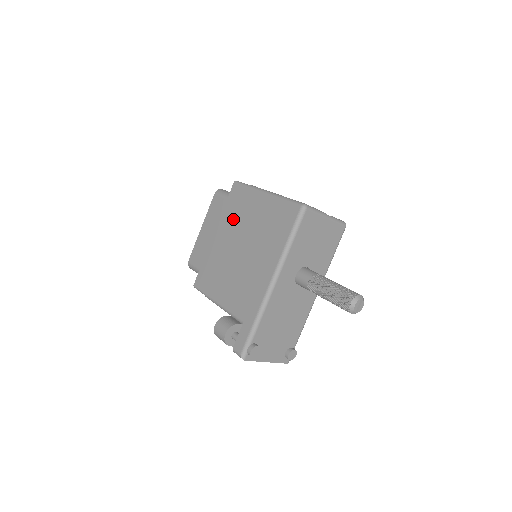
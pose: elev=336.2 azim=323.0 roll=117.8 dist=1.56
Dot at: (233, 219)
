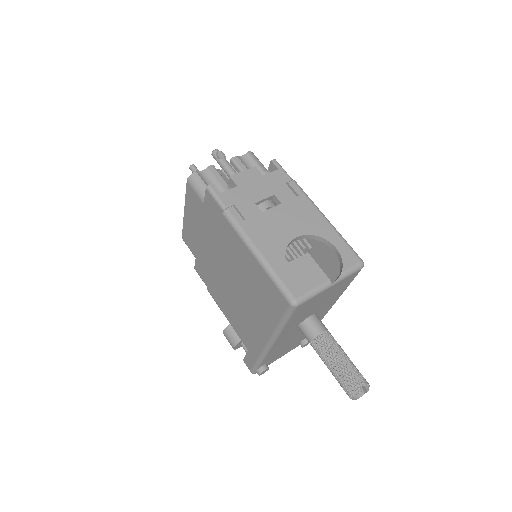
Dot at: (216, 238)
